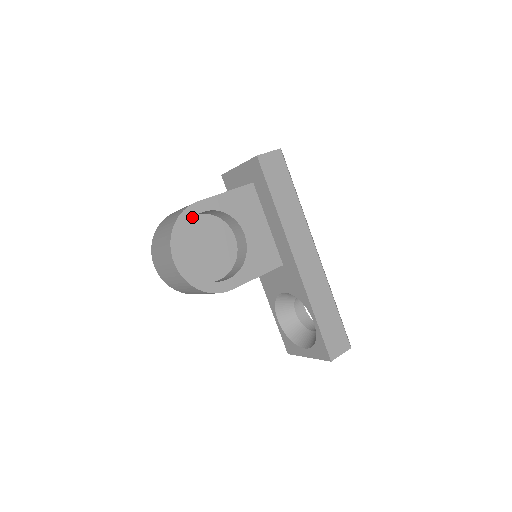
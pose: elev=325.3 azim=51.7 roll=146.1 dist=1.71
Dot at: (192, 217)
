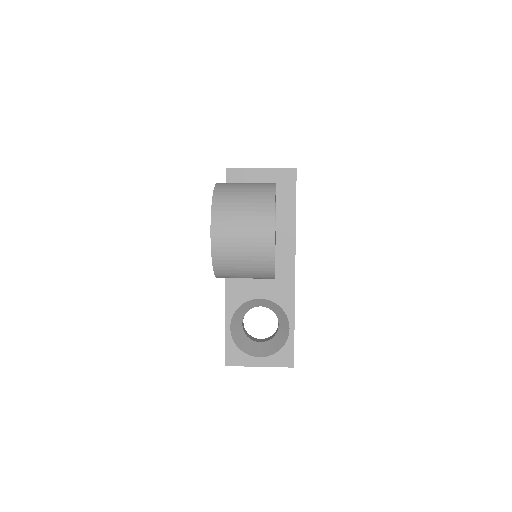
Dot at: occluded
